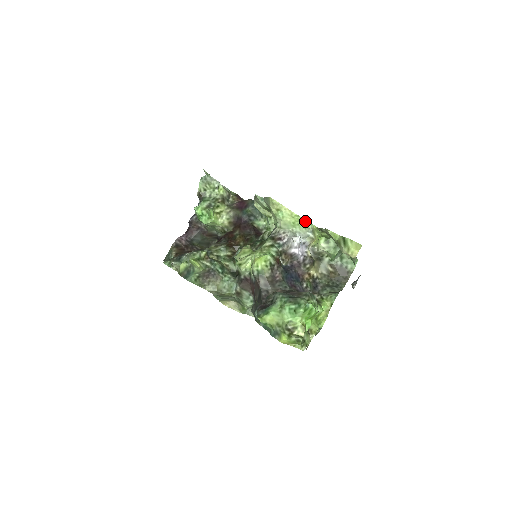
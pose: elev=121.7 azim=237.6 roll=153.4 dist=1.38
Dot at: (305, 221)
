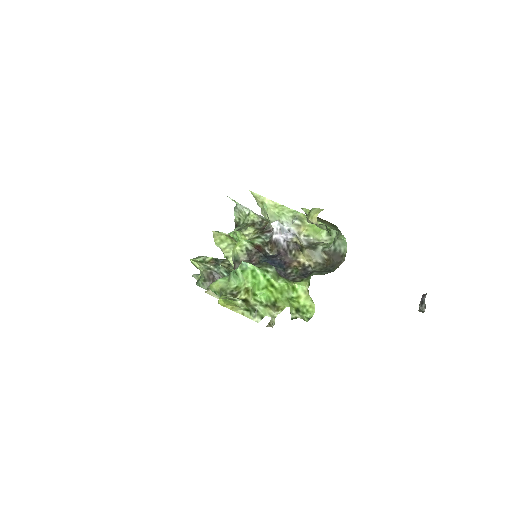
Dot at: (291, 210)
